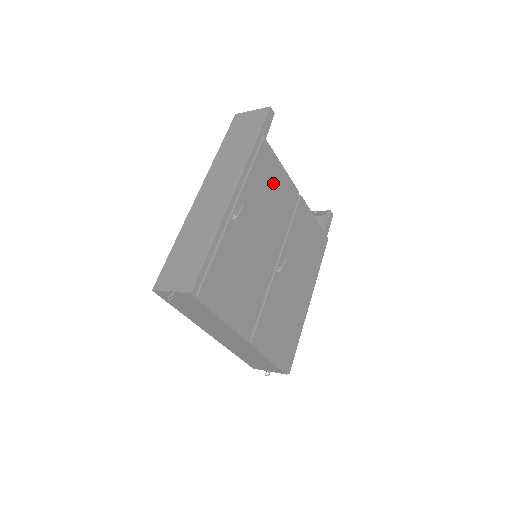
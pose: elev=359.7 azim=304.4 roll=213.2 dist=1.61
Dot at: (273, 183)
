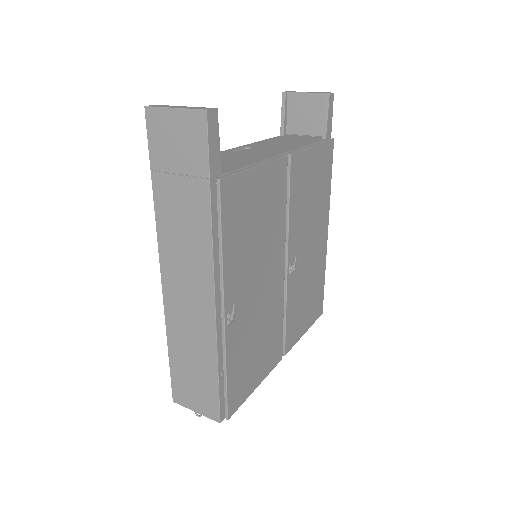
Dot at: (254, 208)
